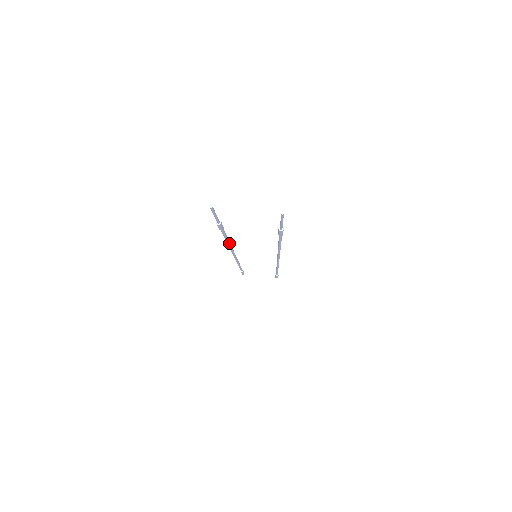
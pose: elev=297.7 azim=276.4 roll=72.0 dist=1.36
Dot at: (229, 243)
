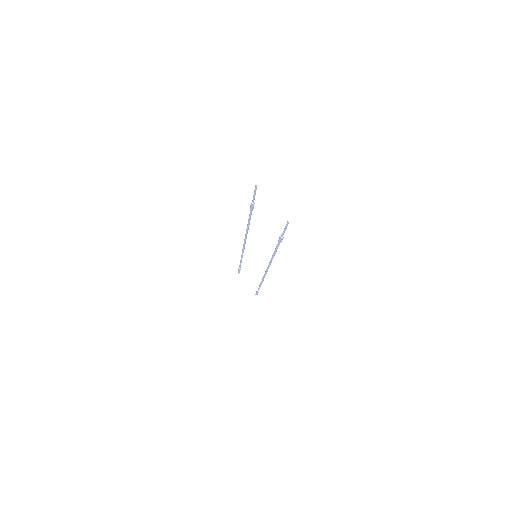
Dot at: (248, 228)
